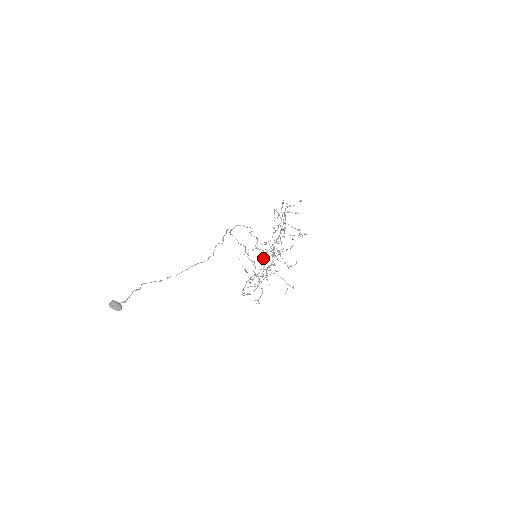
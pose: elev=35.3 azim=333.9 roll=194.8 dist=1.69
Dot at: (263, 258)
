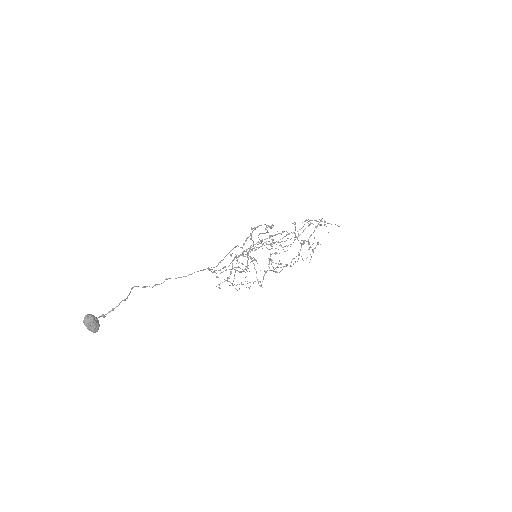
Dot at: (265, 271)
